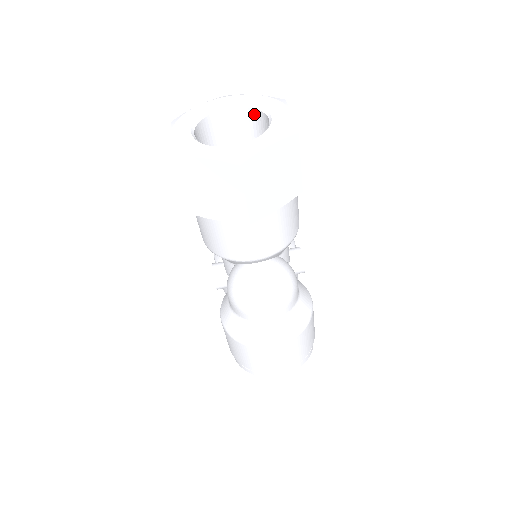
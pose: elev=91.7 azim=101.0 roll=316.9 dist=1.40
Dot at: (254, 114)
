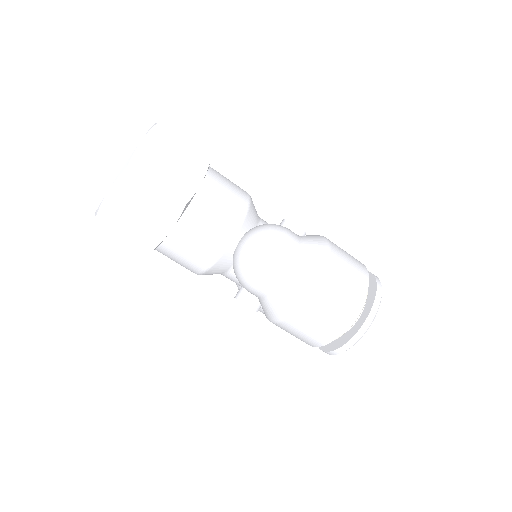
Dot at: occluded
